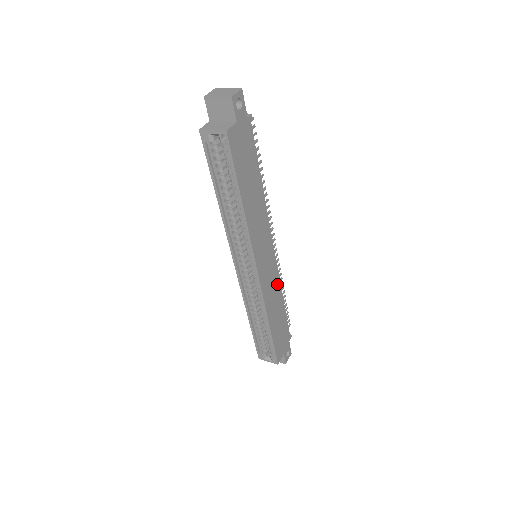
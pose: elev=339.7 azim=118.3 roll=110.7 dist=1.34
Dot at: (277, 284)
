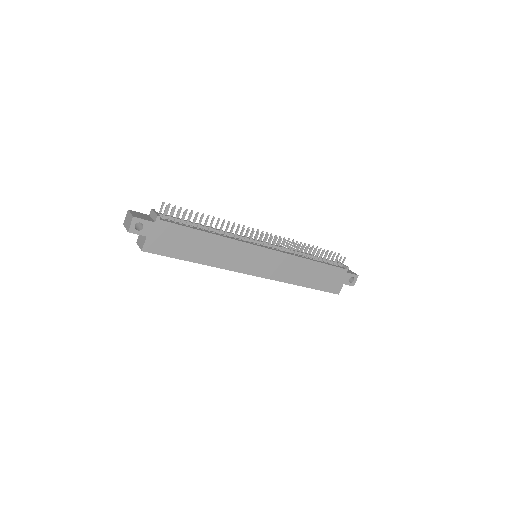
Dot at: (292, 260)
